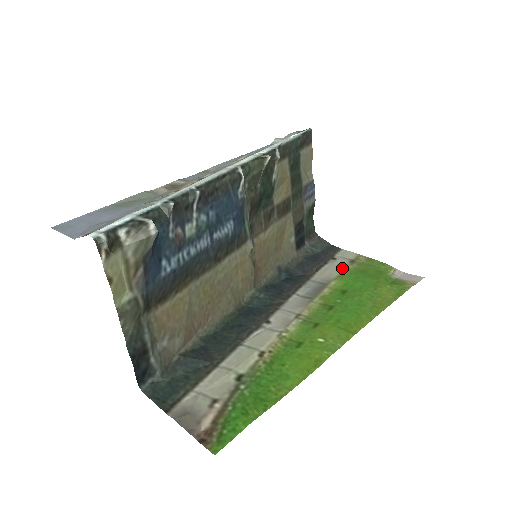
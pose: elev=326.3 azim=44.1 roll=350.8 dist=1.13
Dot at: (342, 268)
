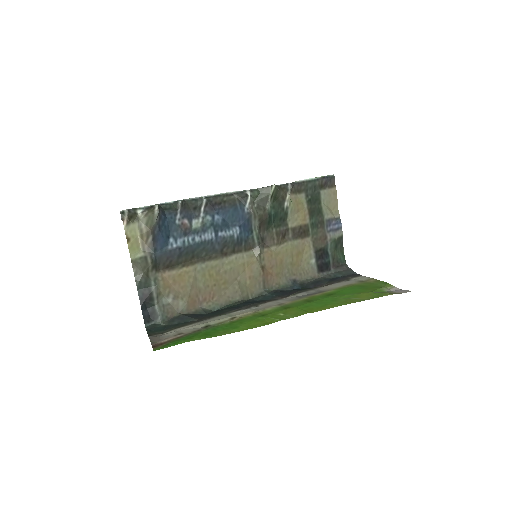
Dot at: (347, 284)
